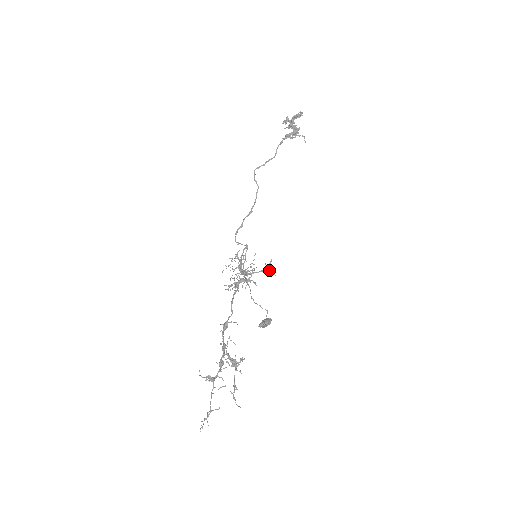
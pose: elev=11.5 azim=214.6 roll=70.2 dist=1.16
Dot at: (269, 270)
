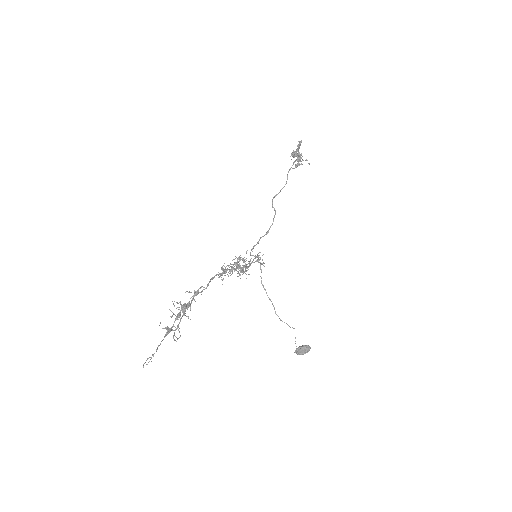
Dot at: occluded
